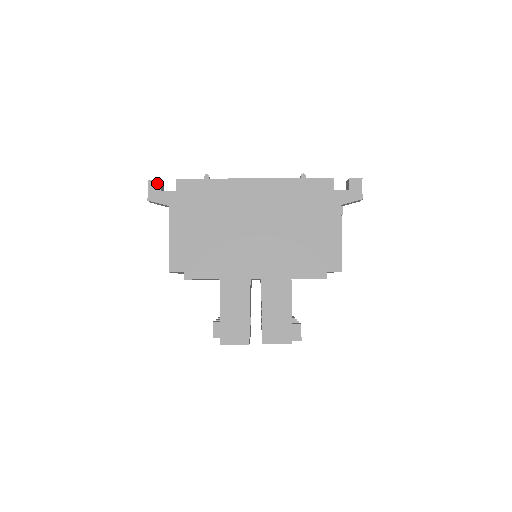
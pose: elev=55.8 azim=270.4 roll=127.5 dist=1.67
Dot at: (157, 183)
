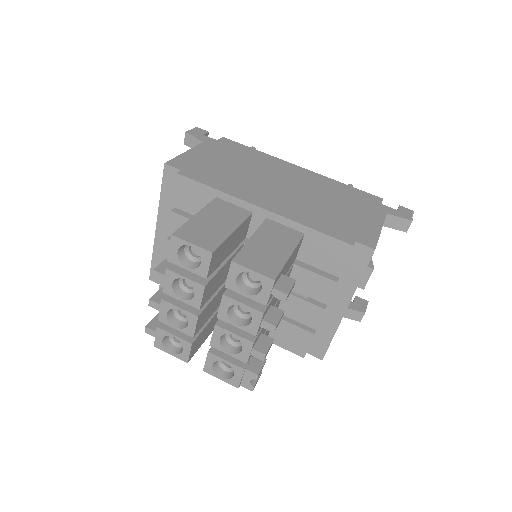
Dot at: (203, 131)
